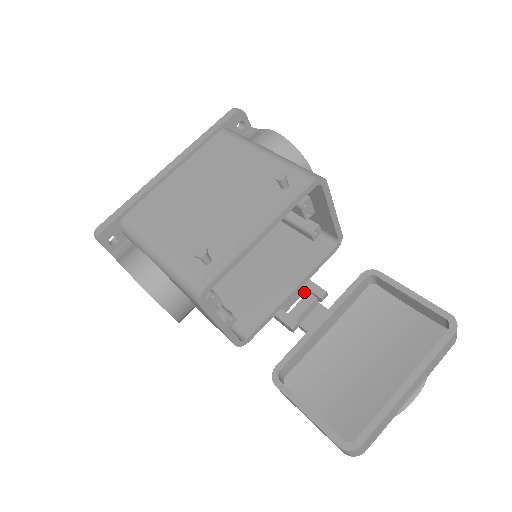
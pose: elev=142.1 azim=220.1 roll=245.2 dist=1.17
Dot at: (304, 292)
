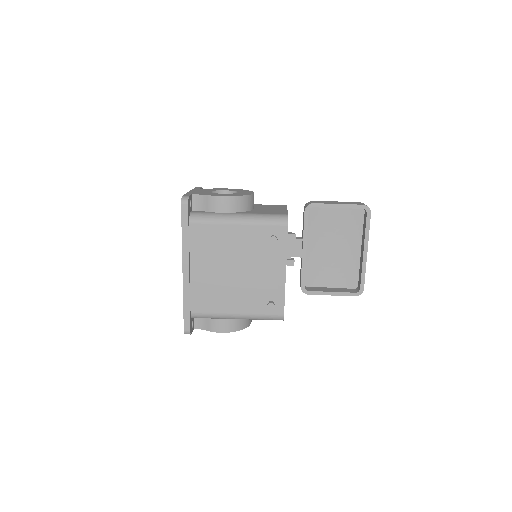
Dot at: occluded
